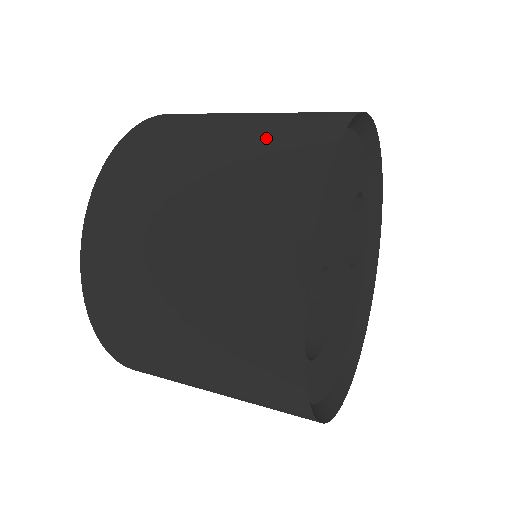
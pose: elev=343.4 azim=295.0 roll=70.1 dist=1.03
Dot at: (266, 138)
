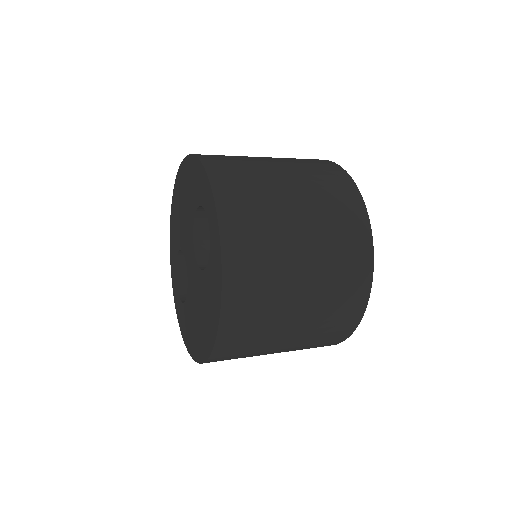
Dot at: occluded
